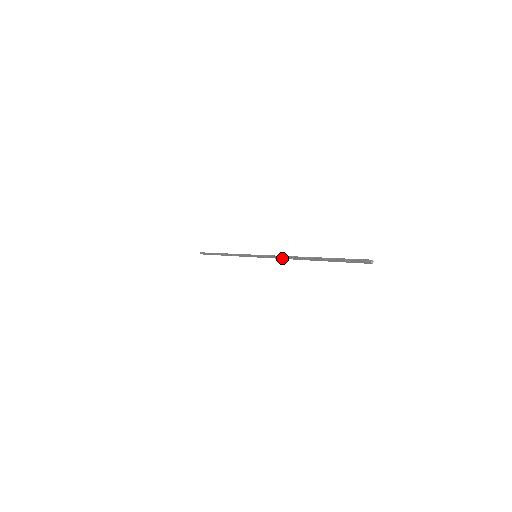
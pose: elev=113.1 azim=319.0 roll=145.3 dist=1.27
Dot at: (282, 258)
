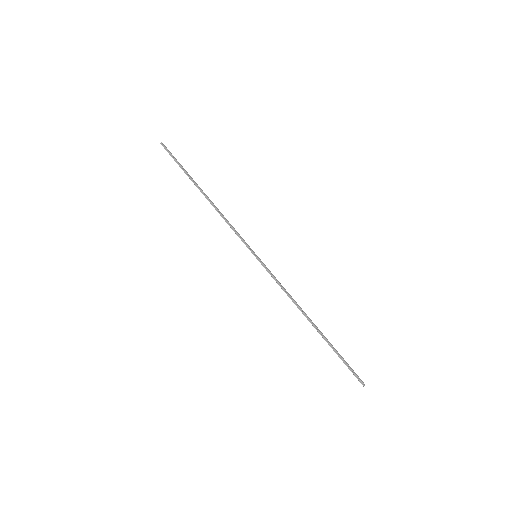
Dot at: (288, 296)
